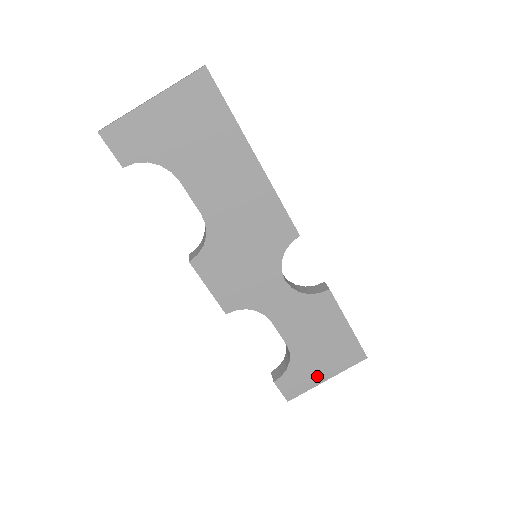
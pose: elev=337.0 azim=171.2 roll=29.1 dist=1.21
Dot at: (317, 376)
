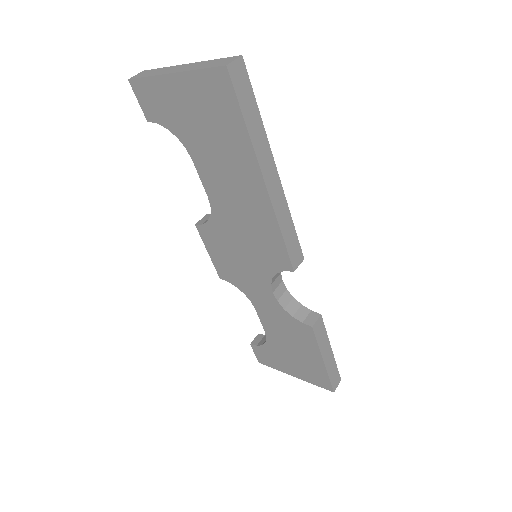
Dot at: (286, 368)
